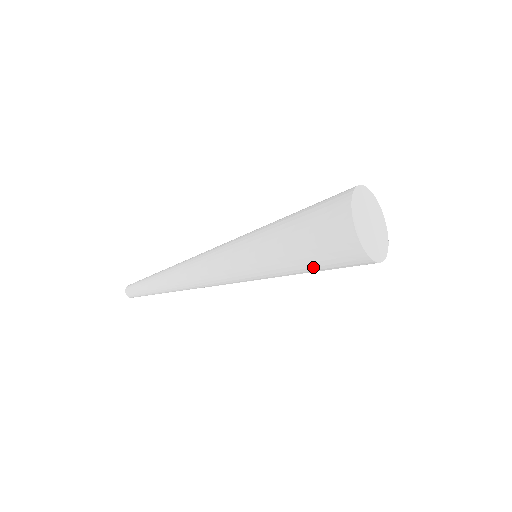
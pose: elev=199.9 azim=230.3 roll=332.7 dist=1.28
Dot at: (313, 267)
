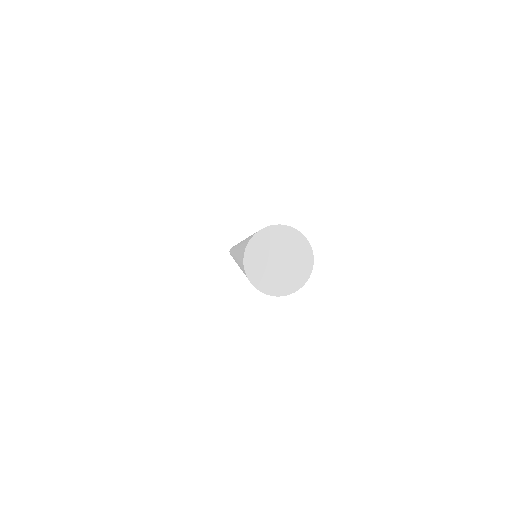
Dot at: occluded
